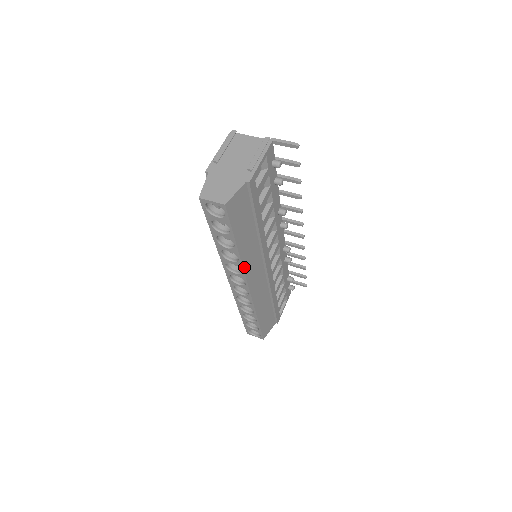
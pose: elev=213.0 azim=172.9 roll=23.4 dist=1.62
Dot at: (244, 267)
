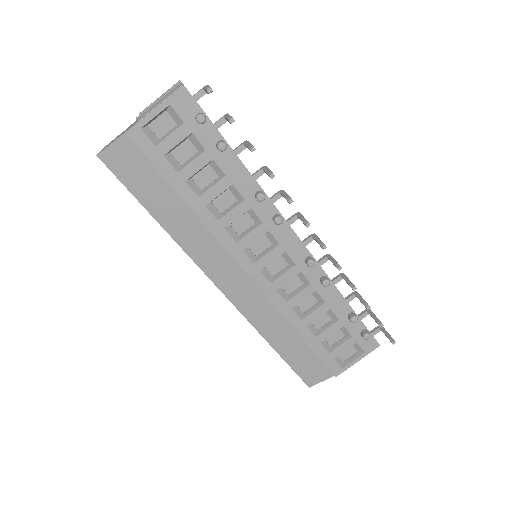
Dot at: (189, 253)
